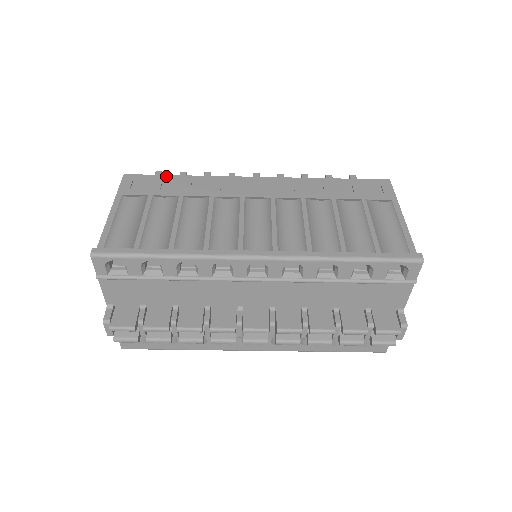
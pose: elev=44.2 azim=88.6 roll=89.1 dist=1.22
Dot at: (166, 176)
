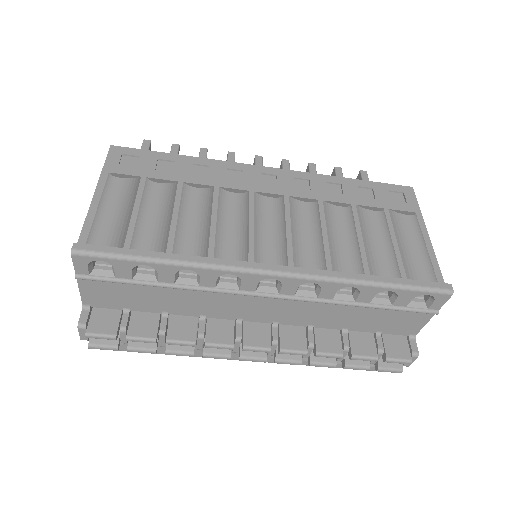
Dot at: (162, 154)
